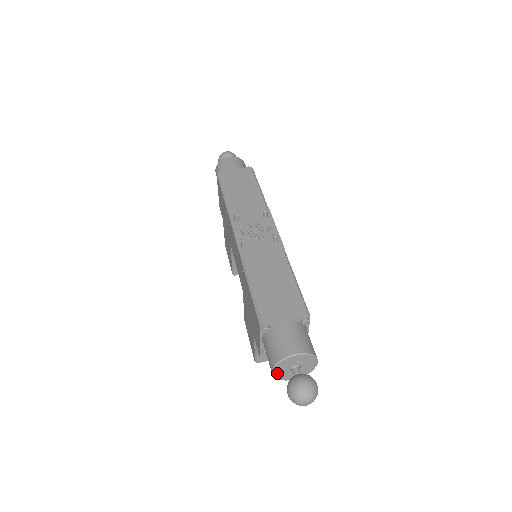
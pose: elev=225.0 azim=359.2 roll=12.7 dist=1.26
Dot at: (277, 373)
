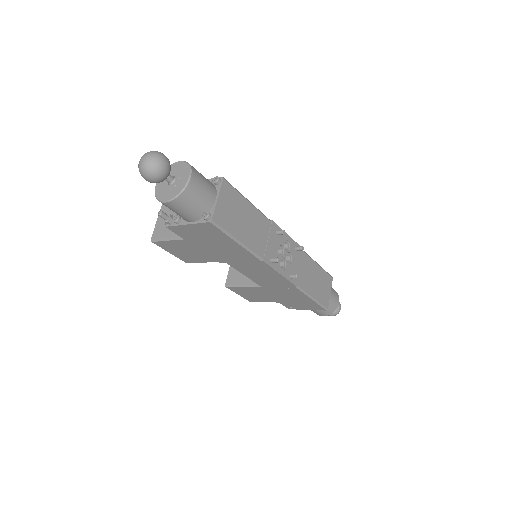
Dot at: occluded
